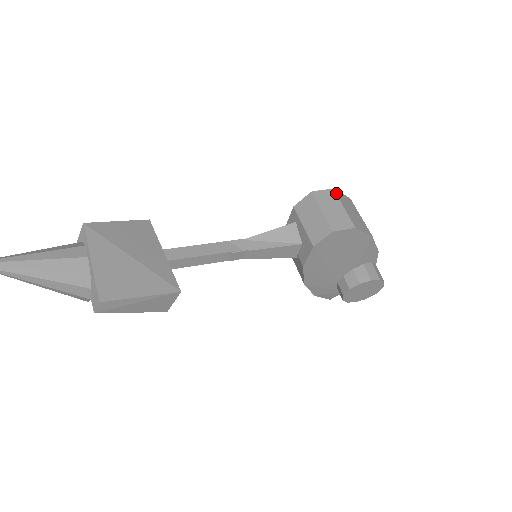
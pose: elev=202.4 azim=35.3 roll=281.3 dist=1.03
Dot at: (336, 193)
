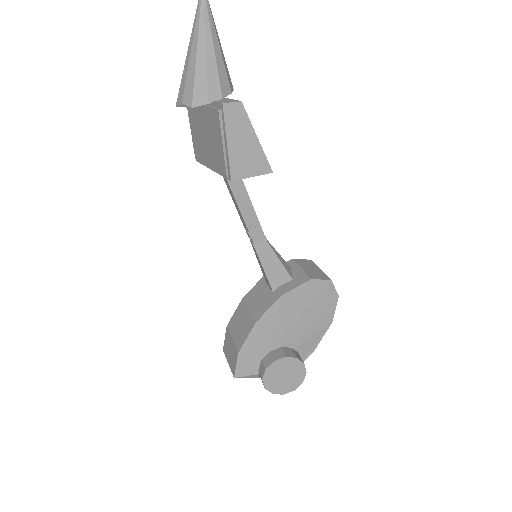
Dot at: occluded
